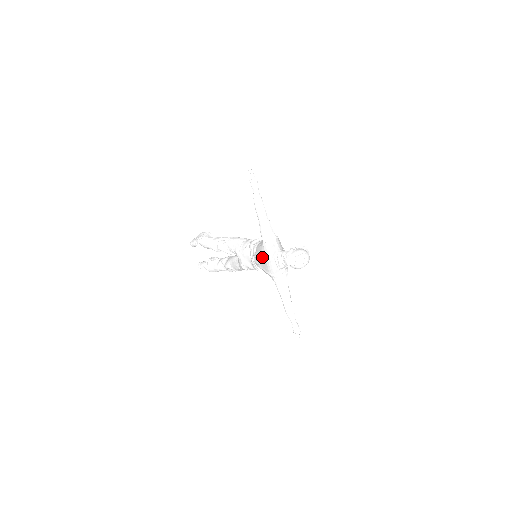
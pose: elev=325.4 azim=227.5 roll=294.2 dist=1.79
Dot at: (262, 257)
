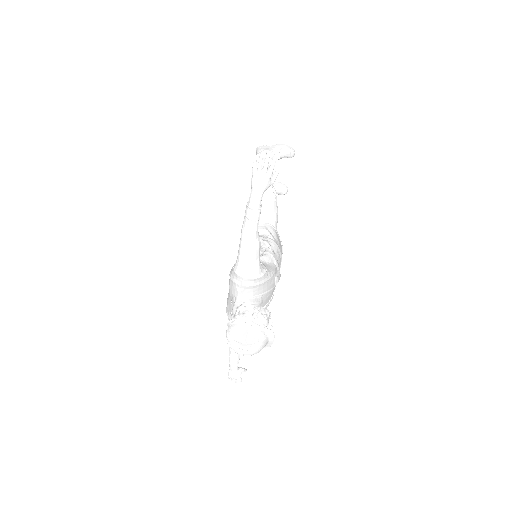
Dot at: occluded
